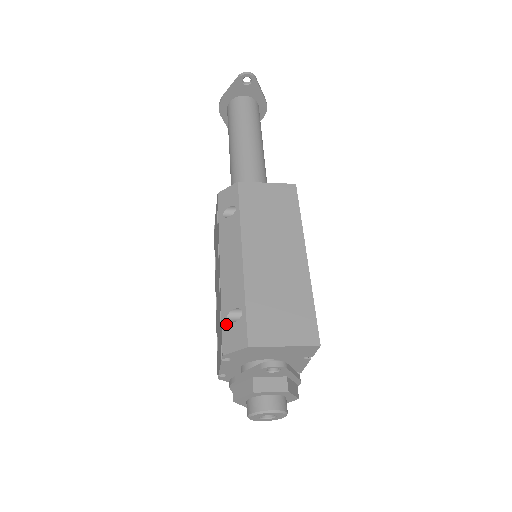
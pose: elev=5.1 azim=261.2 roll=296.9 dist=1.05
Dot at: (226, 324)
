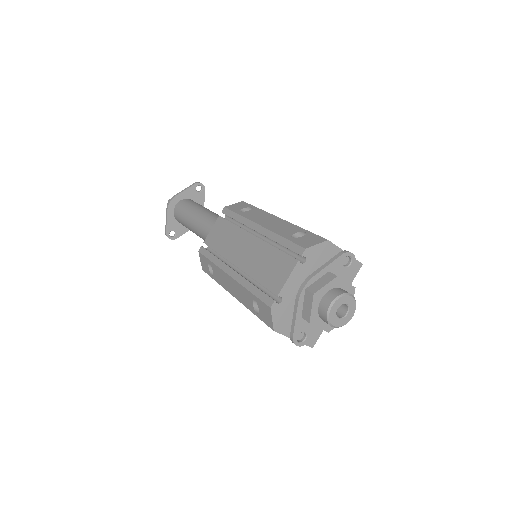
Dot at: (294, 239)
